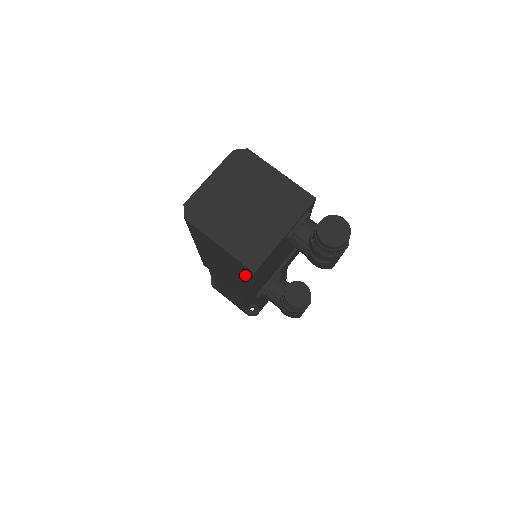
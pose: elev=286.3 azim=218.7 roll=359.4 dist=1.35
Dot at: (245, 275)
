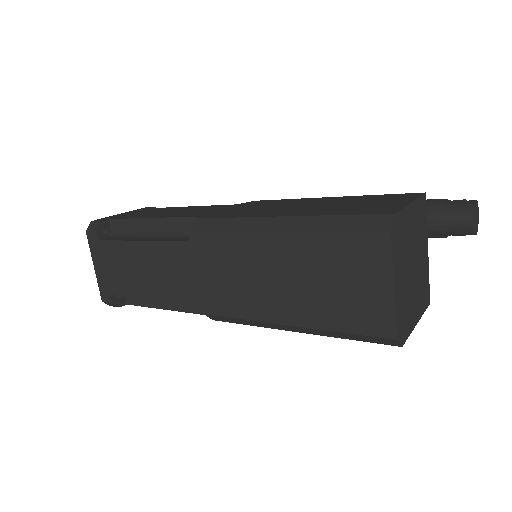
Dot at: occluded
